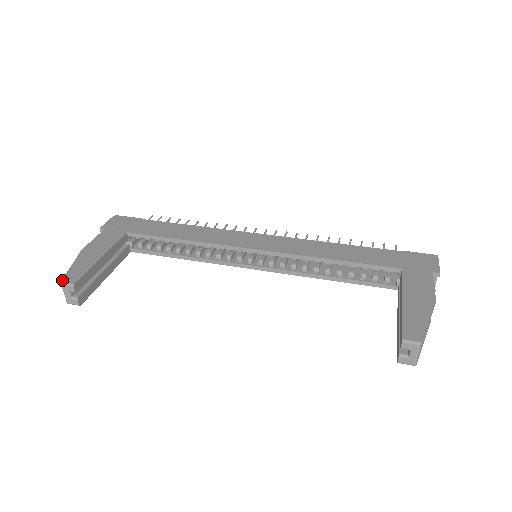
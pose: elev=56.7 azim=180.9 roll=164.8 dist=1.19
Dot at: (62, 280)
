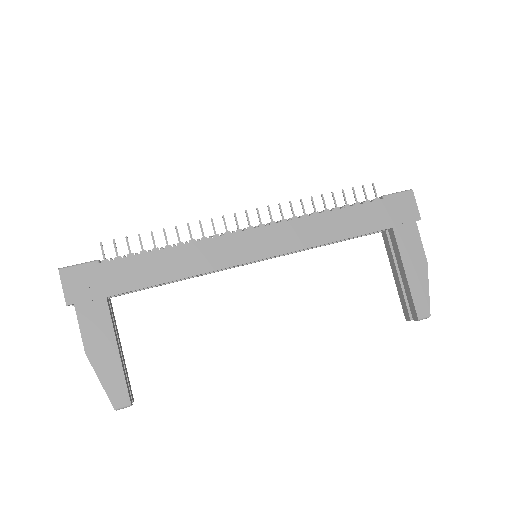
Dot at: (114, 407)
